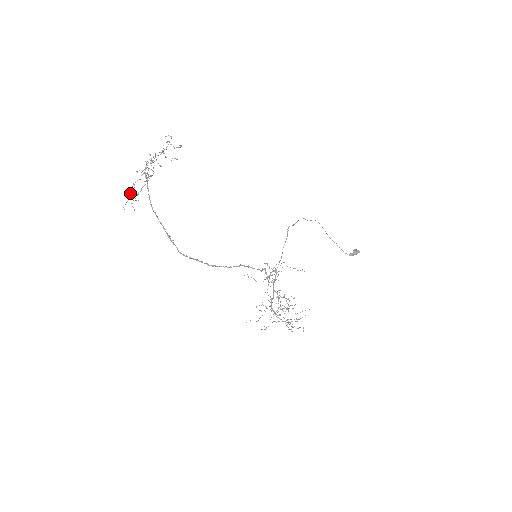
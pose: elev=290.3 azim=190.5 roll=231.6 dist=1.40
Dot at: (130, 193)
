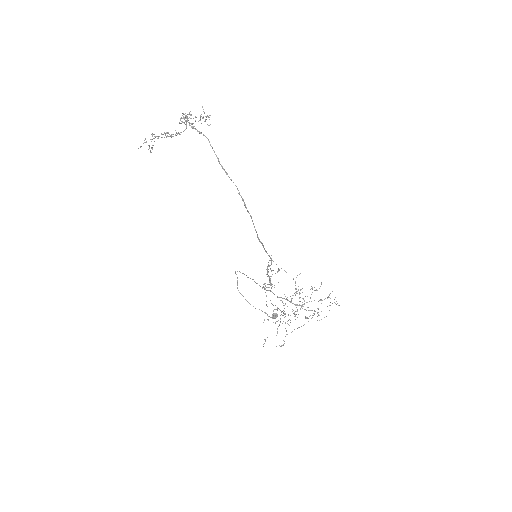
Dot at: (167, 135)
